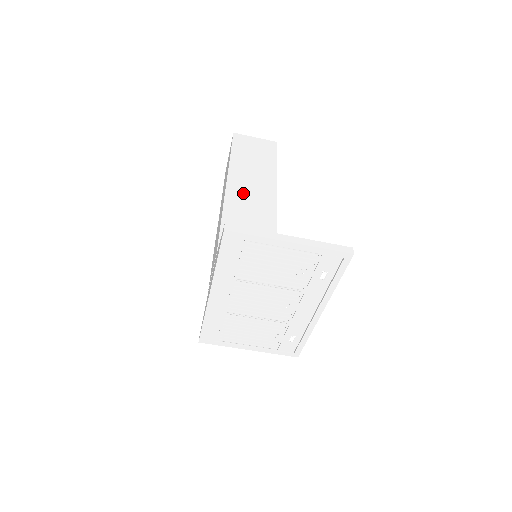
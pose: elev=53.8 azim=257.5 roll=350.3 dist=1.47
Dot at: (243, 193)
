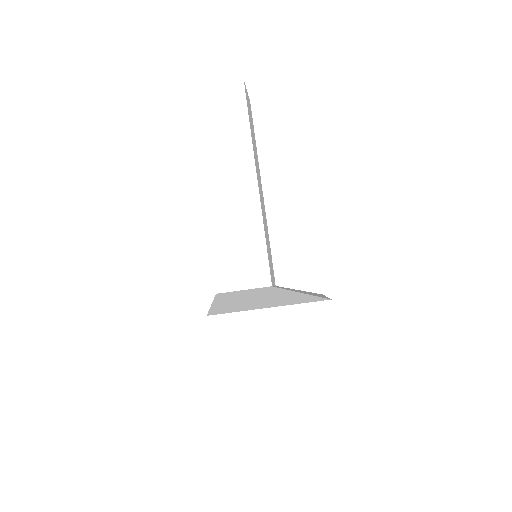
Dot at: (222, 197)
